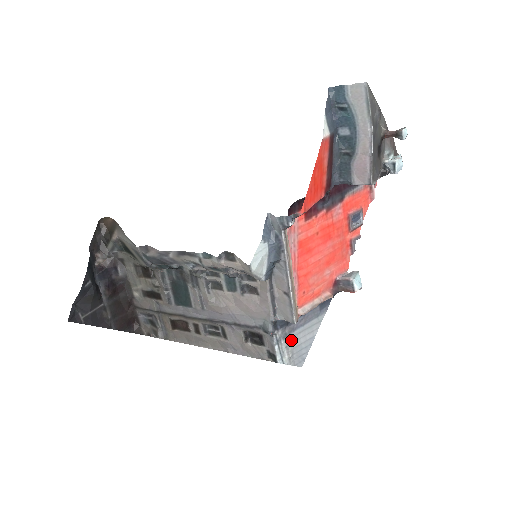
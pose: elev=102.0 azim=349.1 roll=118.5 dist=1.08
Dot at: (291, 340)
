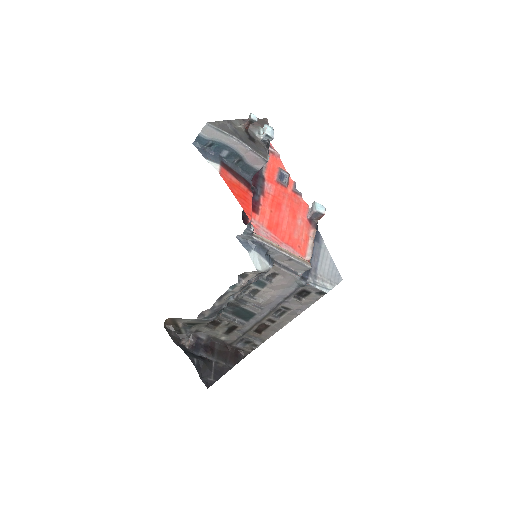
Dot at: (321, 275)
